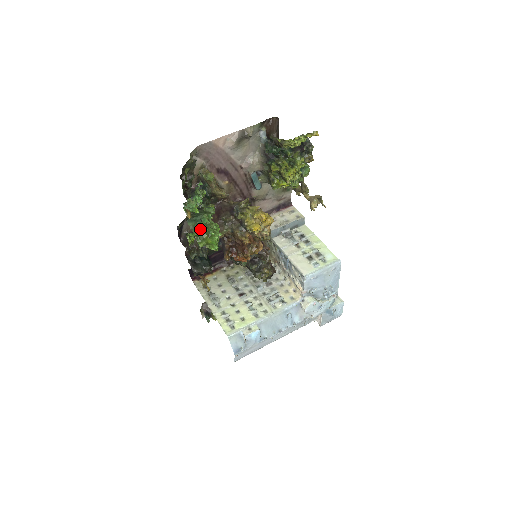
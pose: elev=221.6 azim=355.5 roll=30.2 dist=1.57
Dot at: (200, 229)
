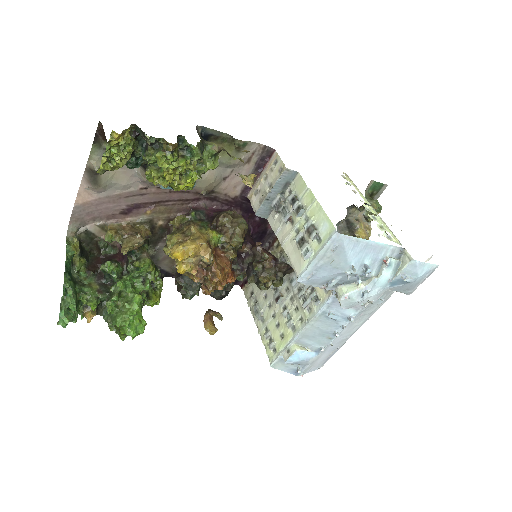
Dot at: (112, 322)
